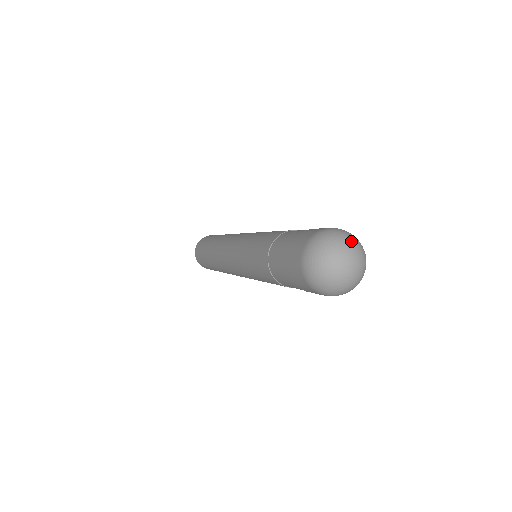
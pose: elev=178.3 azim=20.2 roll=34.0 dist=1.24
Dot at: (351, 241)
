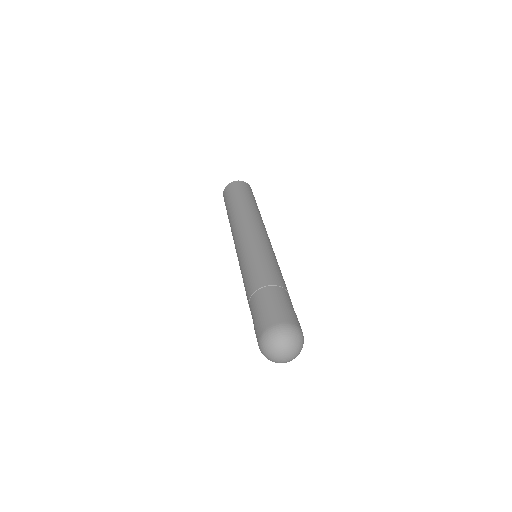
Dot at: (293, 343)
